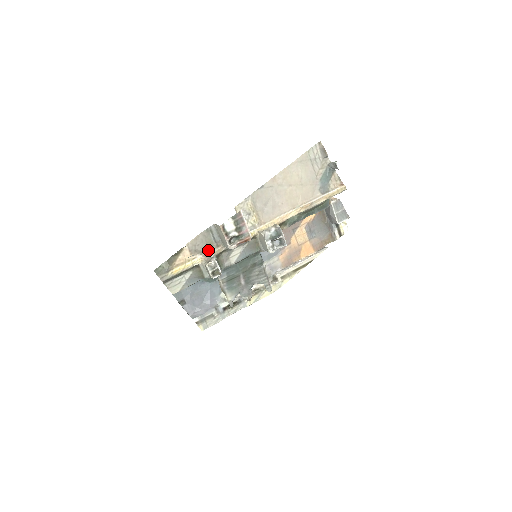
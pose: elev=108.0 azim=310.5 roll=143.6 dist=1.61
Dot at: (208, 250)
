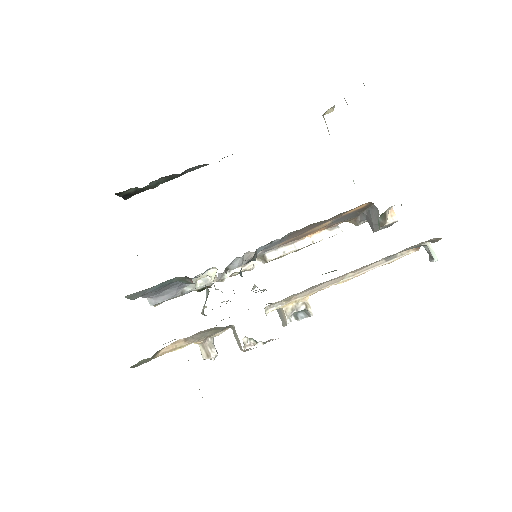
Dot at: (210, 335)
